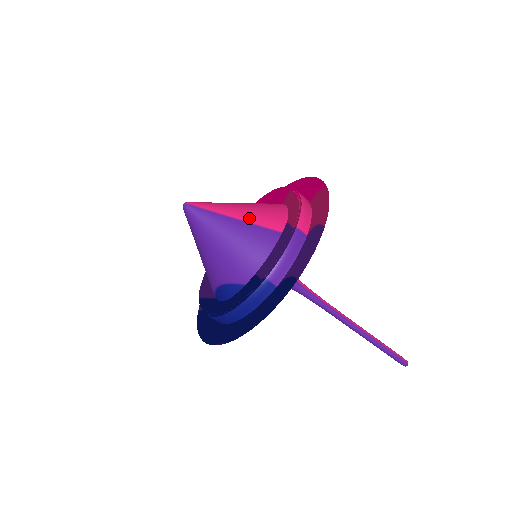
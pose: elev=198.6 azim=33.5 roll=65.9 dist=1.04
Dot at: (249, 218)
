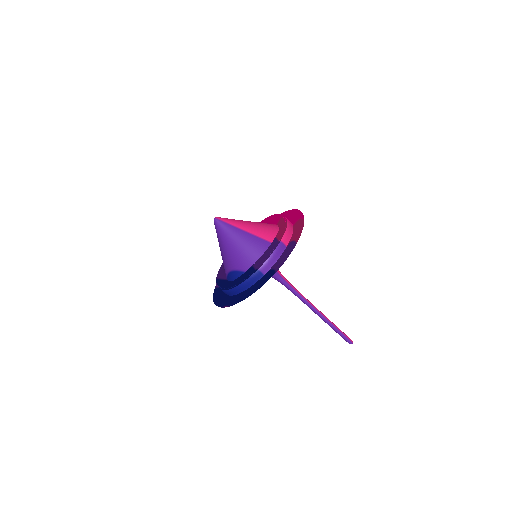
Dot at: (253, 232)
